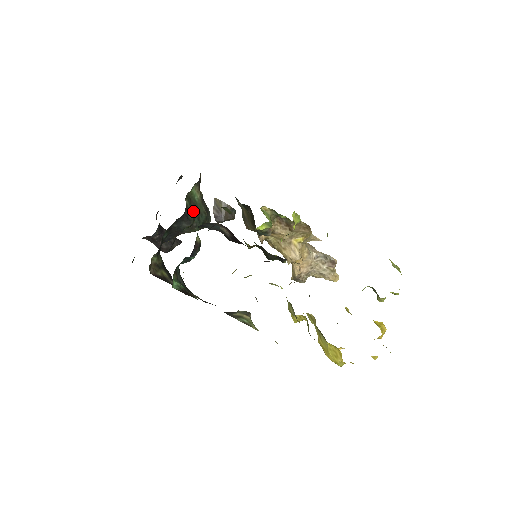
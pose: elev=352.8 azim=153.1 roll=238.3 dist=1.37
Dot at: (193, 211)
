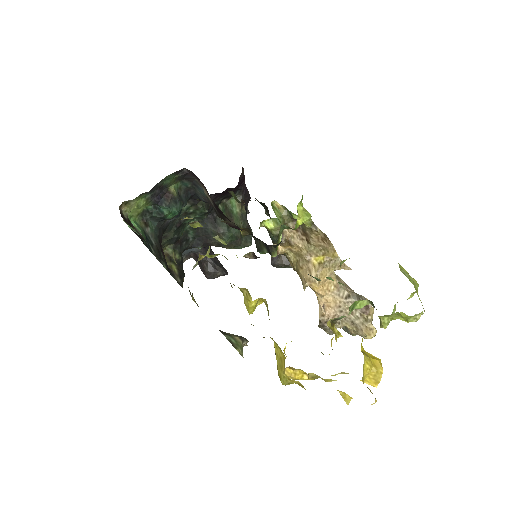
Dot at: occluded
